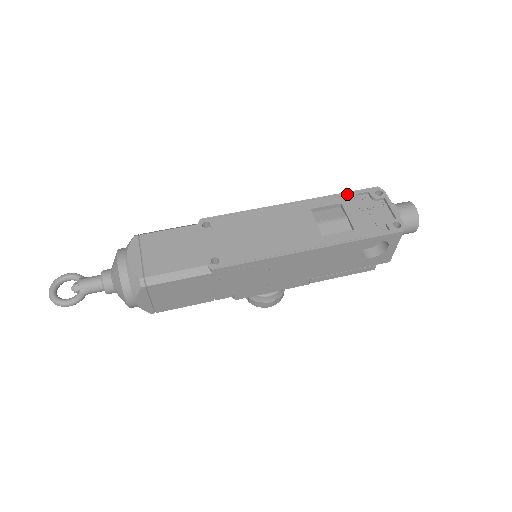
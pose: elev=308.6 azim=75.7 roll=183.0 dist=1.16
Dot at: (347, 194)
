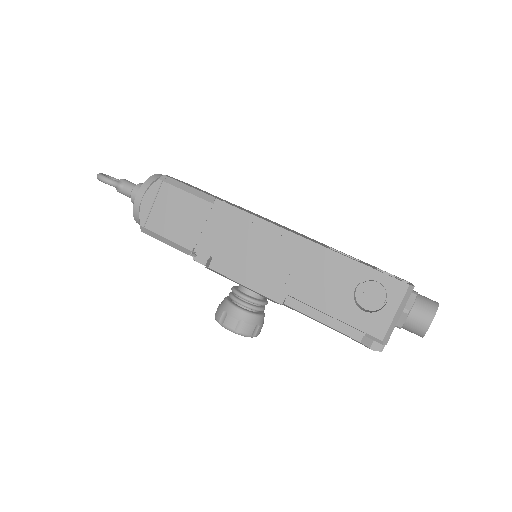
Dot at: occluded
